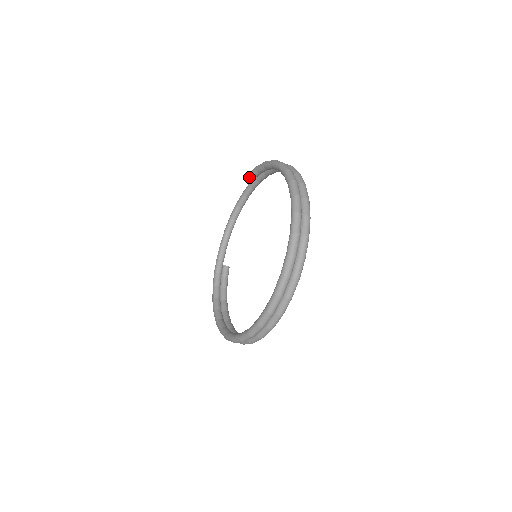
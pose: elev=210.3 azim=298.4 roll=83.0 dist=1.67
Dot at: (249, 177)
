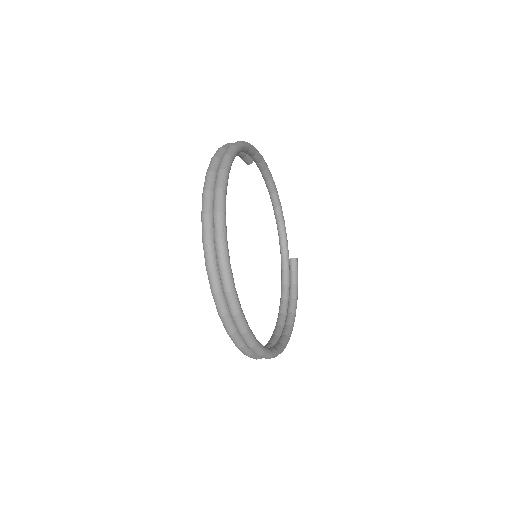
Dot at: occluded
